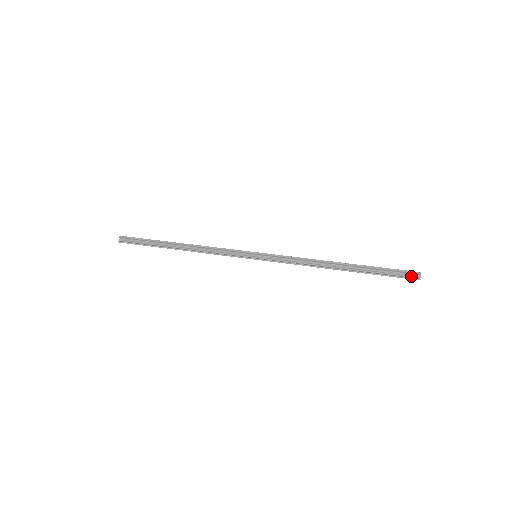
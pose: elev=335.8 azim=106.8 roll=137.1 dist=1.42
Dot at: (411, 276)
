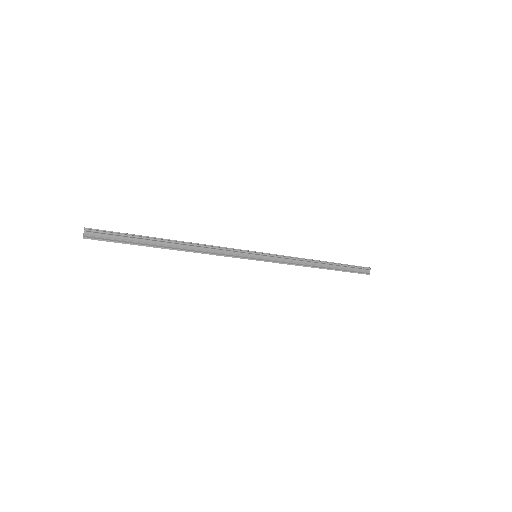
Dot at: (365, 271)
